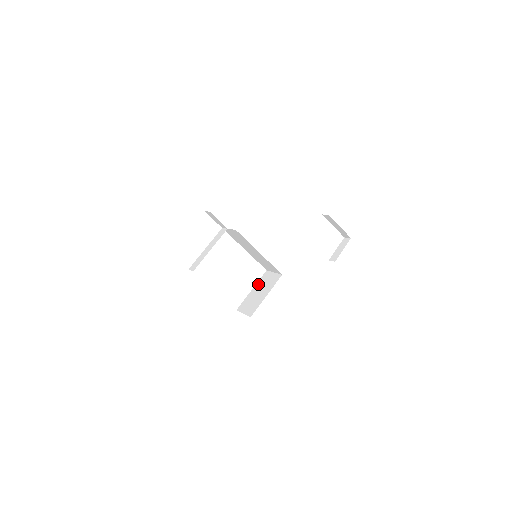
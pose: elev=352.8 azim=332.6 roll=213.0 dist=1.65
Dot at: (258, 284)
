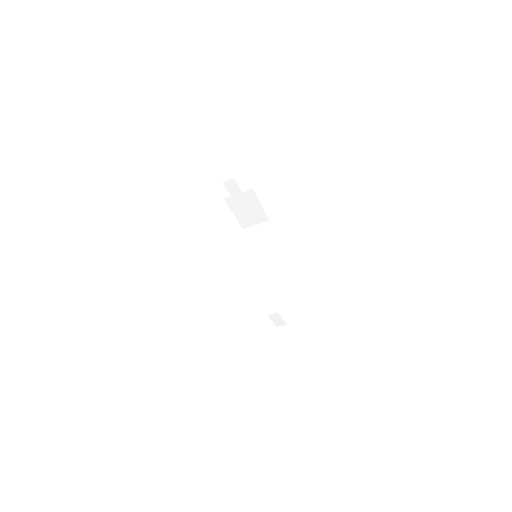
Dot at: occluded
